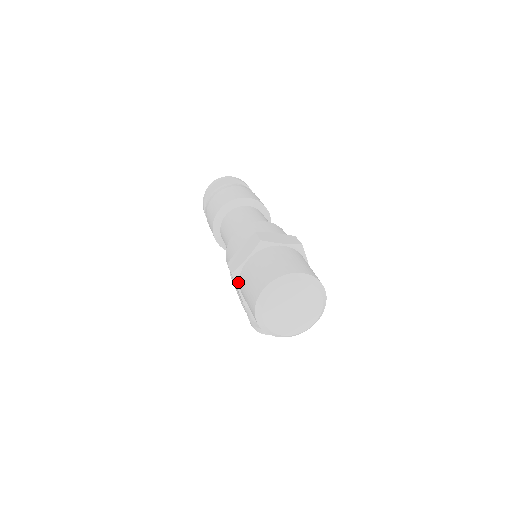
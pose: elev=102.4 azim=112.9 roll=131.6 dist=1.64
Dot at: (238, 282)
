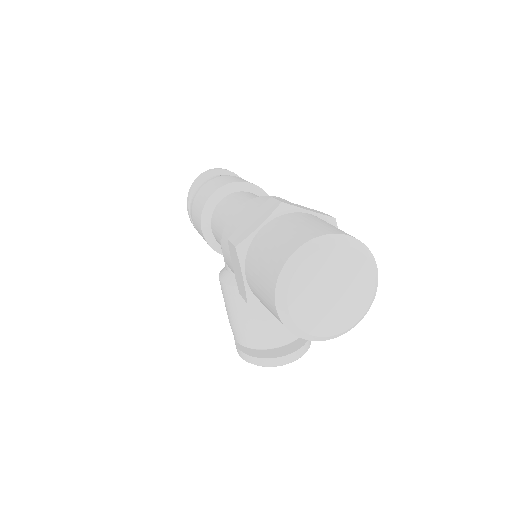
Dot at: (244, 261)
